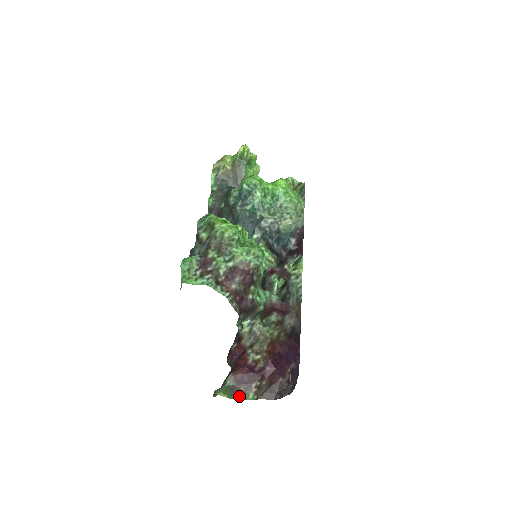
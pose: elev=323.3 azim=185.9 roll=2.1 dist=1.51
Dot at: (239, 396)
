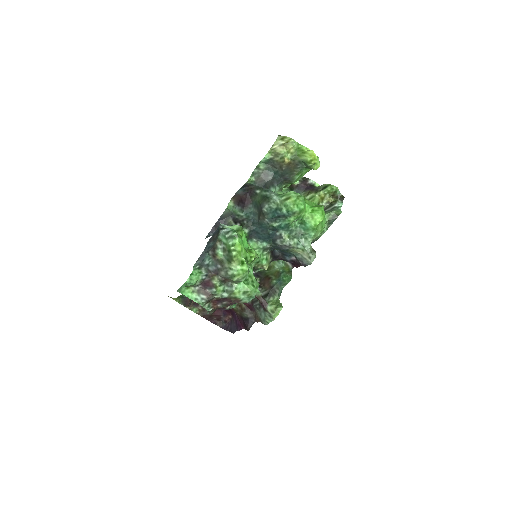
Dot at: (187, 305)
